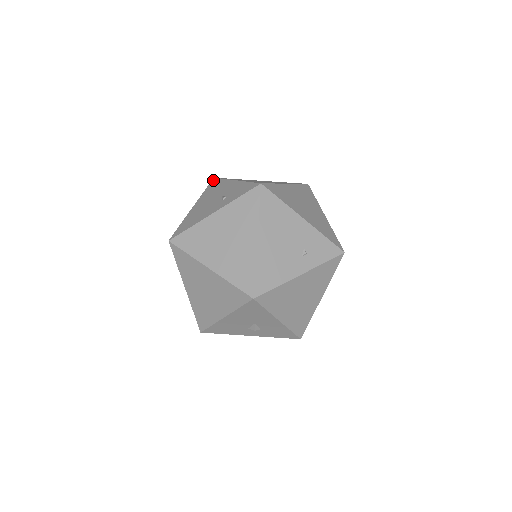
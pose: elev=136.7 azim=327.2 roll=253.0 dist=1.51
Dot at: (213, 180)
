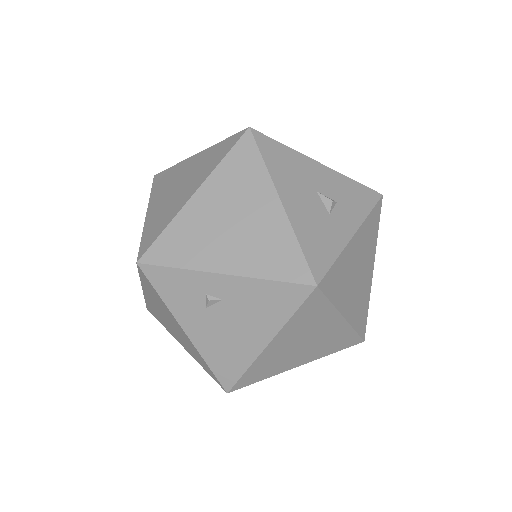
Dot at: occluded
